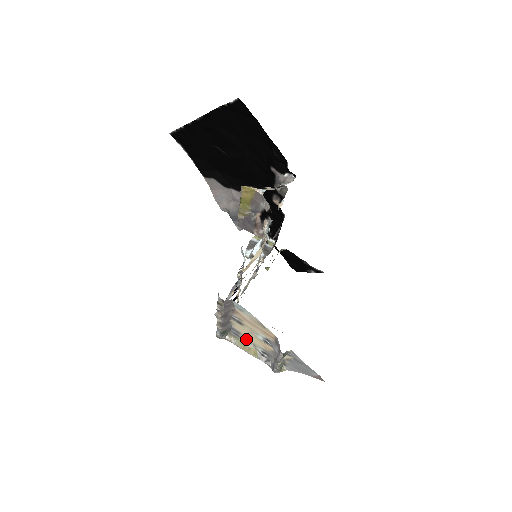
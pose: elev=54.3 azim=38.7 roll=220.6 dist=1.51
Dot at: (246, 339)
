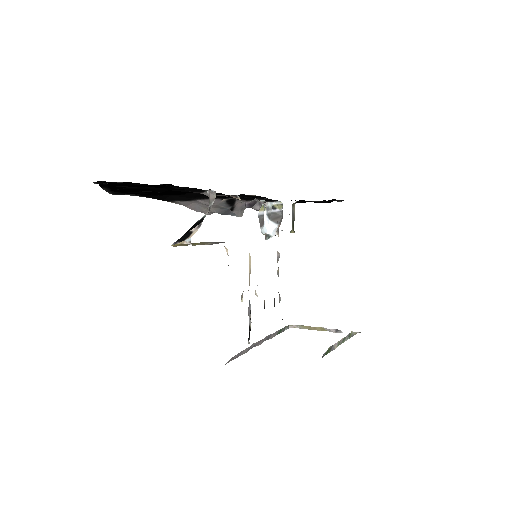
Dot at: occluded
